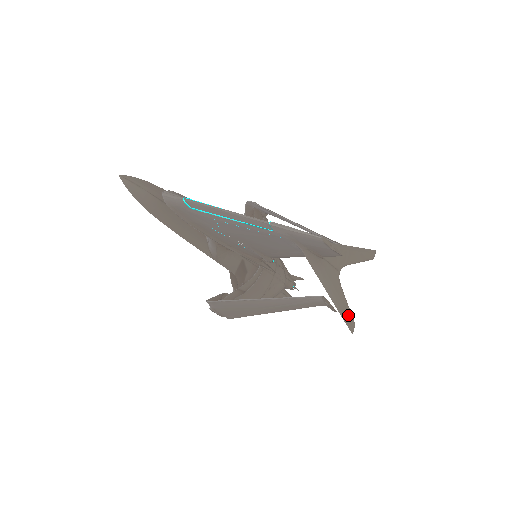
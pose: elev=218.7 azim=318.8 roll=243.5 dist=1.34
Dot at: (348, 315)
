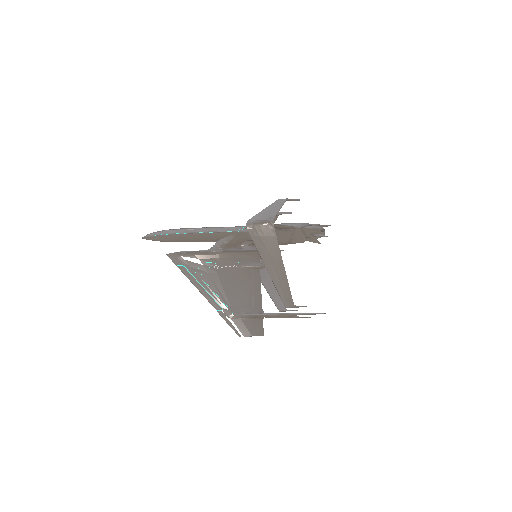
Dot at: occluded
